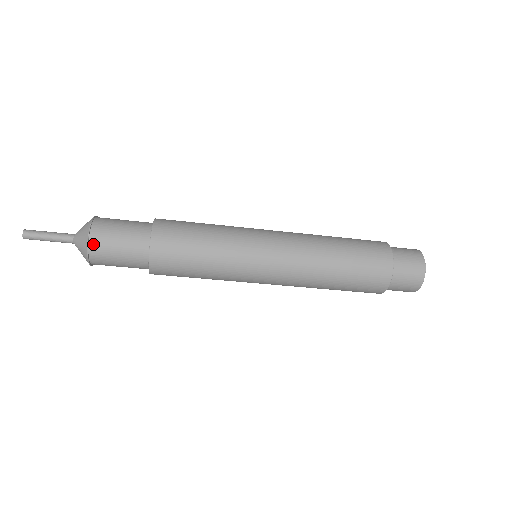
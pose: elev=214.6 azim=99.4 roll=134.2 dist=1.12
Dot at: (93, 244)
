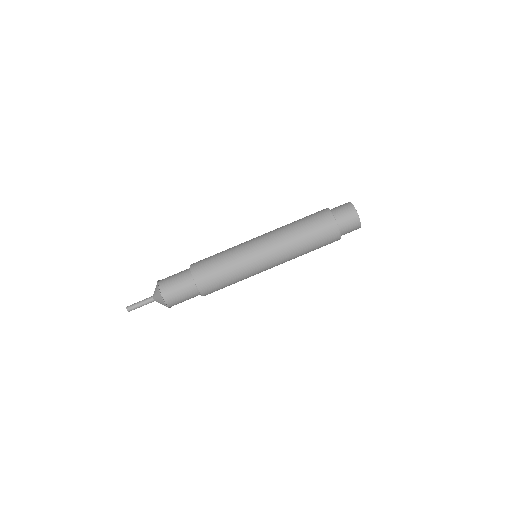
Dot at: (161, 284)
